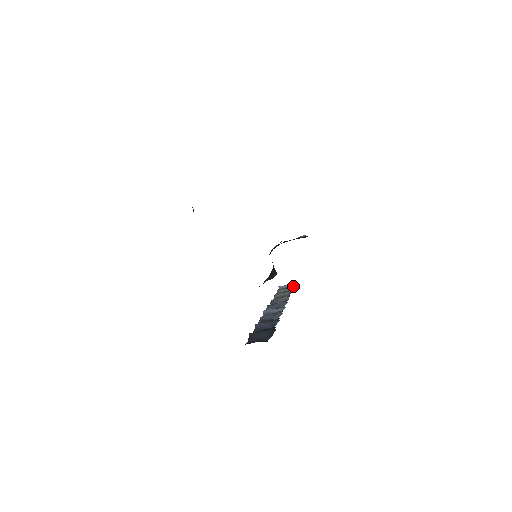
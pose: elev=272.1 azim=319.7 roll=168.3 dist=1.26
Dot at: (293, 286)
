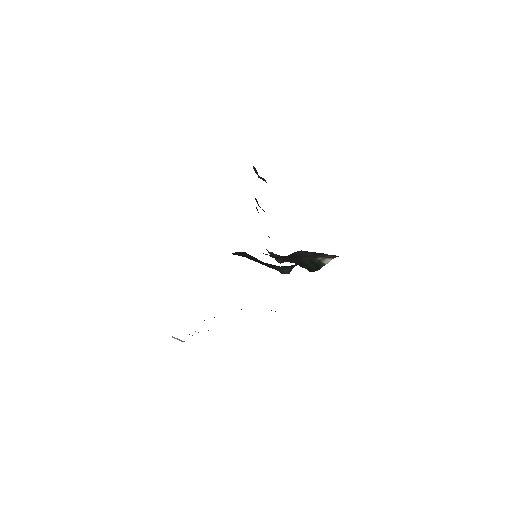
Dot at: occluded
